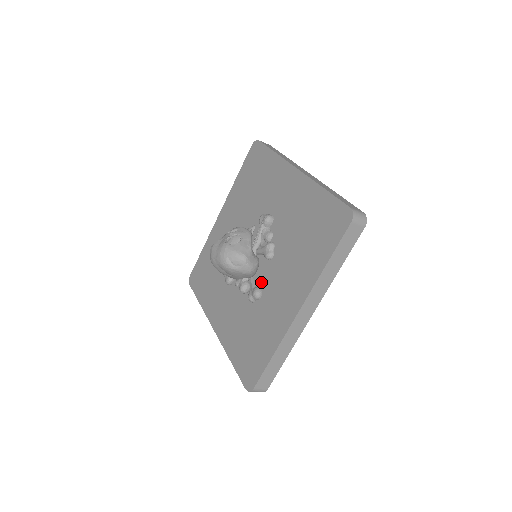
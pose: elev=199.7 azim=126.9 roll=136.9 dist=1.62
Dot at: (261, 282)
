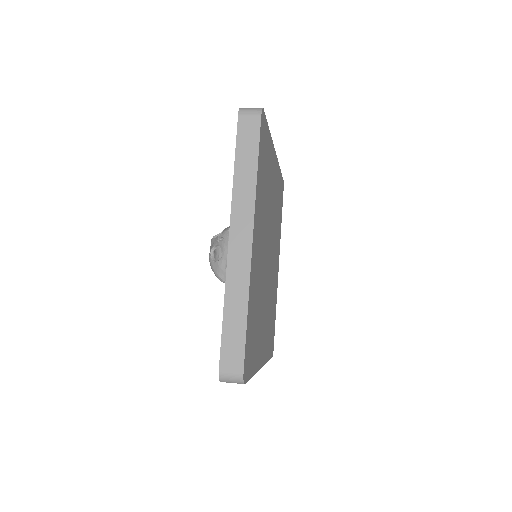
Dot at: occluded
